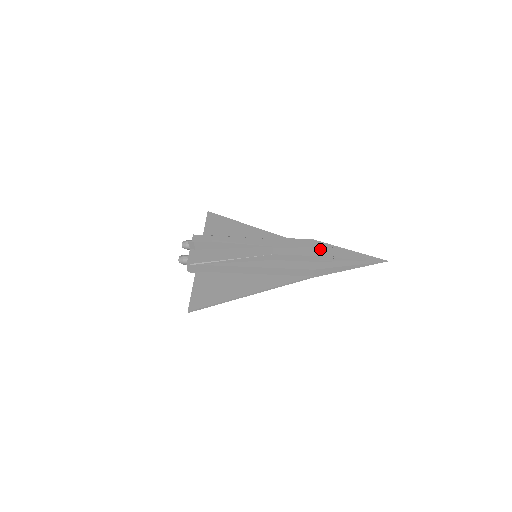
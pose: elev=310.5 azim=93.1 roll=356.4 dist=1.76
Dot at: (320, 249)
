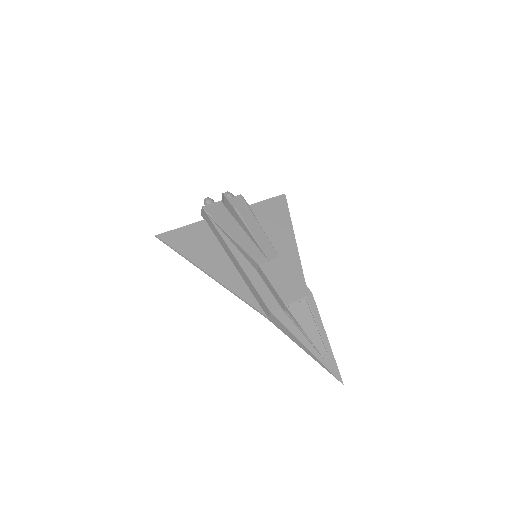
Dot at: (298, 304)
